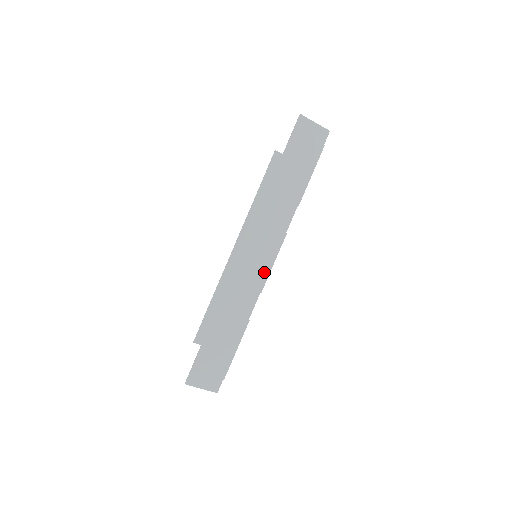
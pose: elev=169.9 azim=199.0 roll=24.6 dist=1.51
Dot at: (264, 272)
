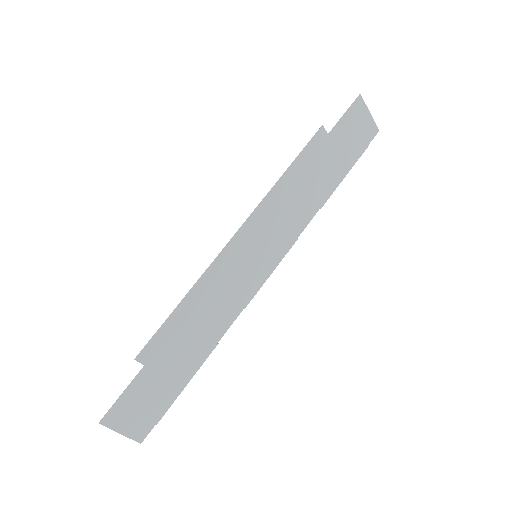
Dot at: (258, 281)
